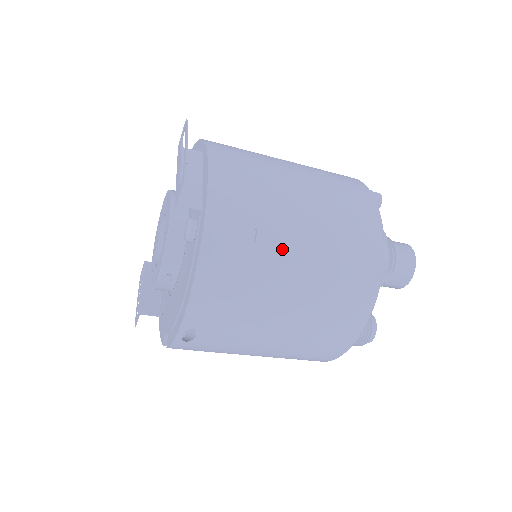
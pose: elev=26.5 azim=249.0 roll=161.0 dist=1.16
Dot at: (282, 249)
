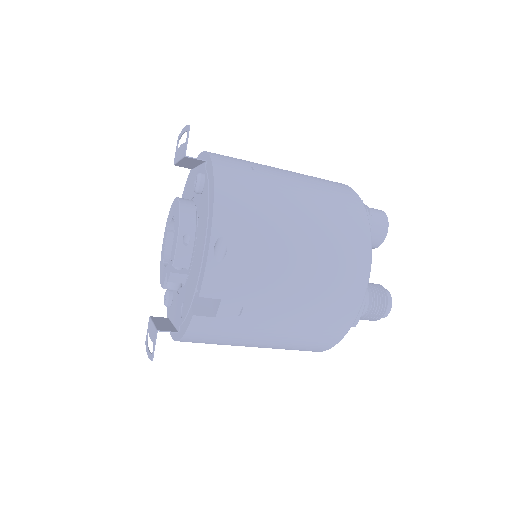
Dot at: (276, 176)
